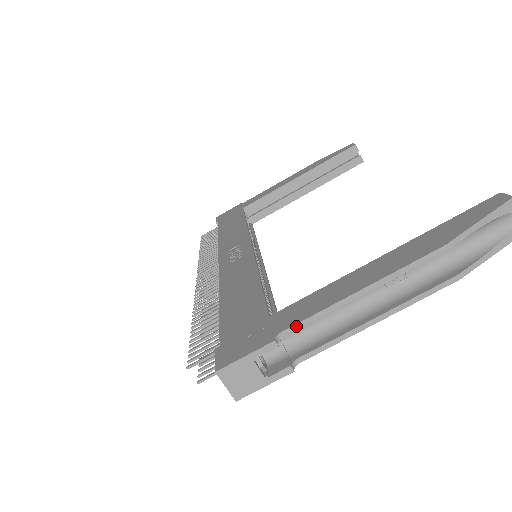
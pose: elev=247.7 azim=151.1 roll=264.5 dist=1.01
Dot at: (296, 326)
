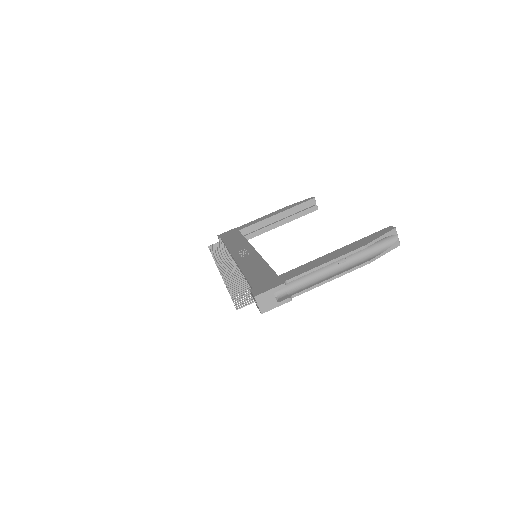
Dot at: (295, 278)
